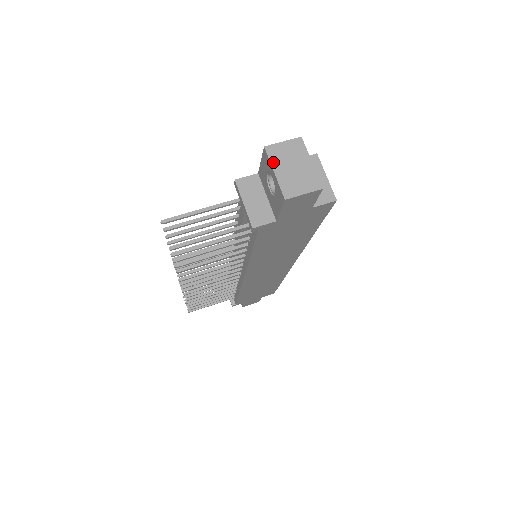
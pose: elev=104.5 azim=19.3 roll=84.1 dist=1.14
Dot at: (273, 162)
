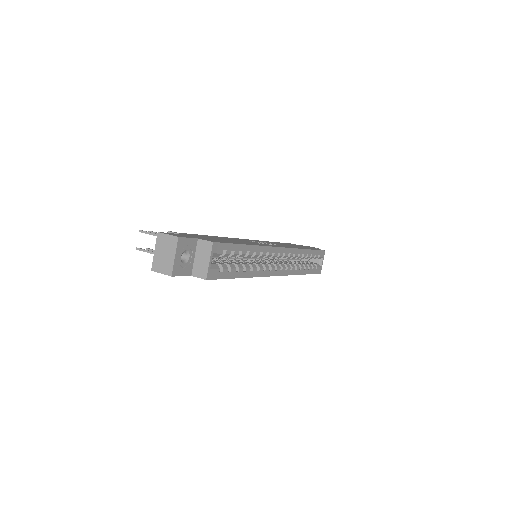
Dot at: (157, 244)
